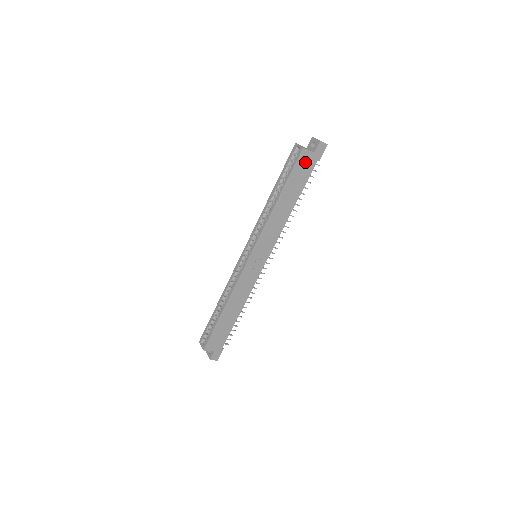
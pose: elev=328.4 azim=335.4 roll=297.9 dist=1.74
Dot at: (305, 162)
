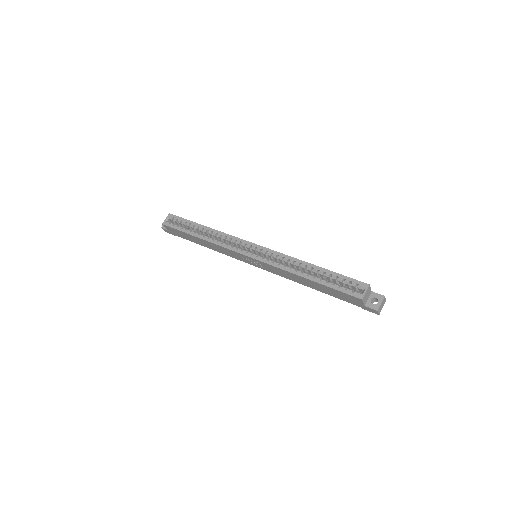
Dot at: (352, 299)
